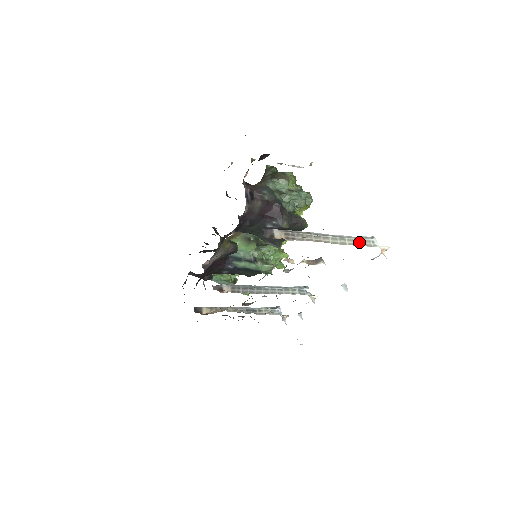
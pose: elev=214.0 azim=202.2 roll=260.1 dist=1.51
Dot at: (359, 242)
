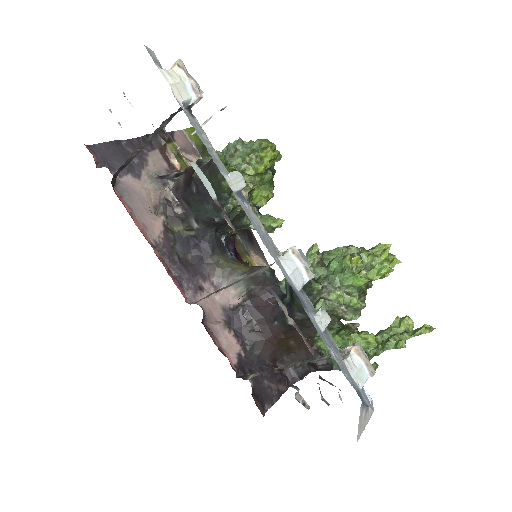
Dot at: occluded
